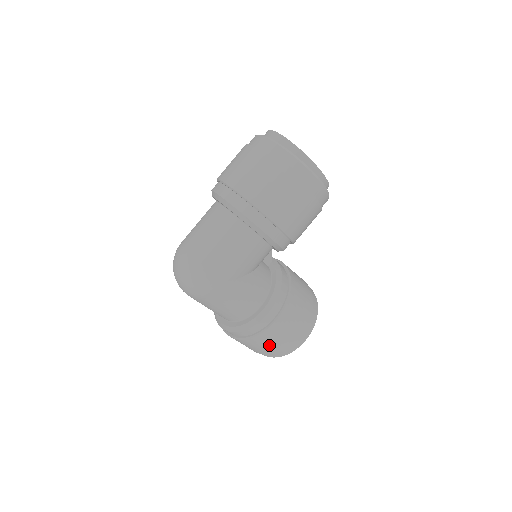
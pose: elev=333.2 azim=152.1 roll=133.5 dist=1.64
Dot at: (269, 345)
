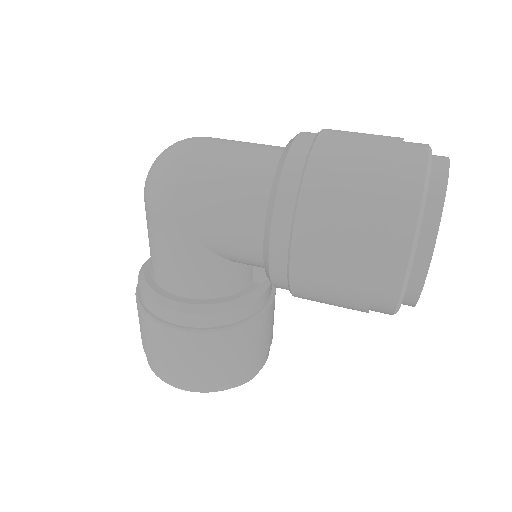
Dot at: (147, 339)
